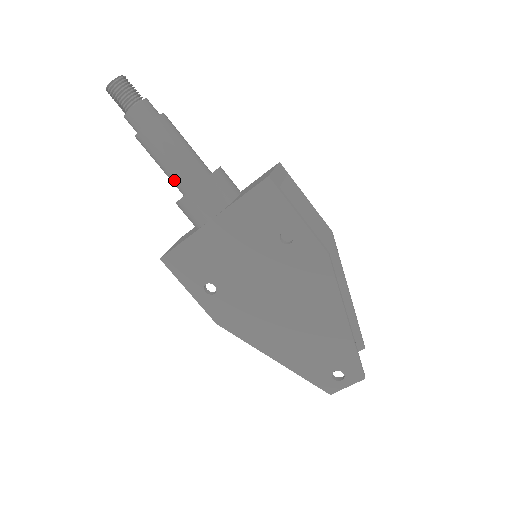
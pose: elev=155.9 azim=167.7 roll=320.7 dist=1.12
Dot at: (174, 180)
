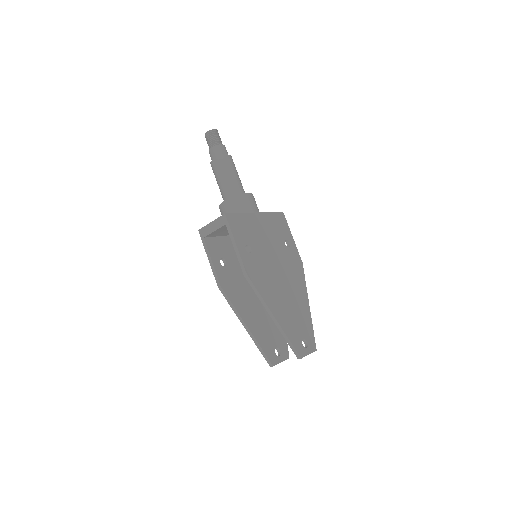
Dot at: (235, 186)
